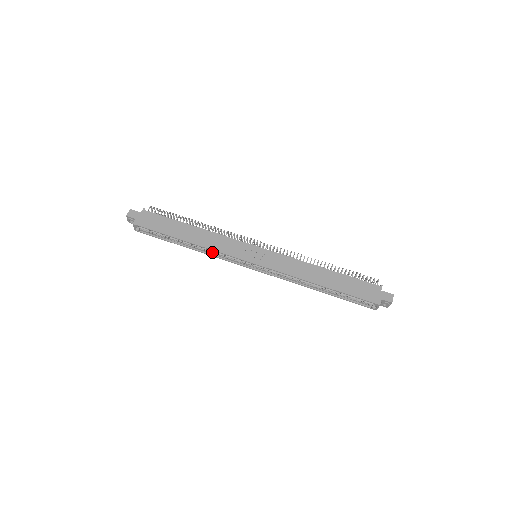
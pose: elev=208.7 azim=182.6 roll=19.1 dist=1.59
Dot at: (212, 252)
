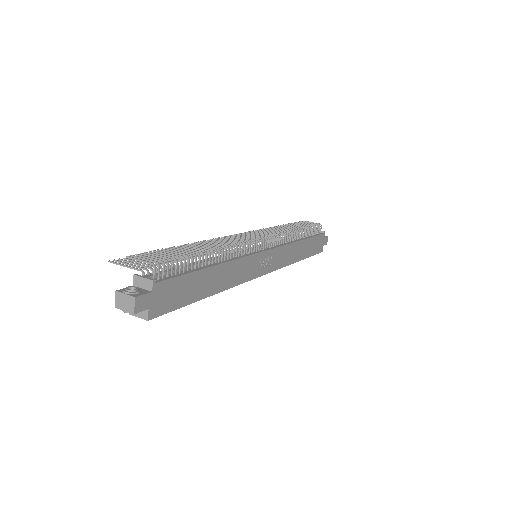
Dot at: occluded
